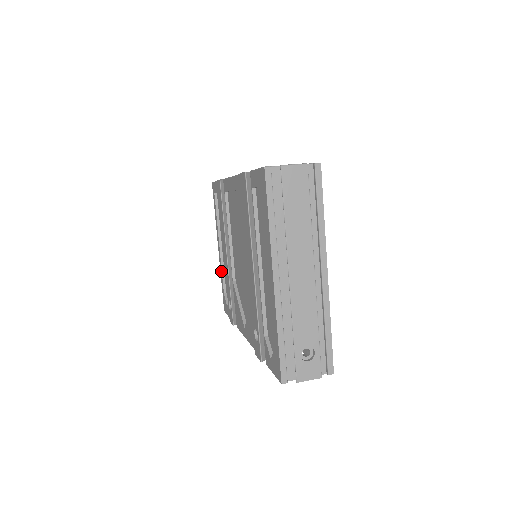
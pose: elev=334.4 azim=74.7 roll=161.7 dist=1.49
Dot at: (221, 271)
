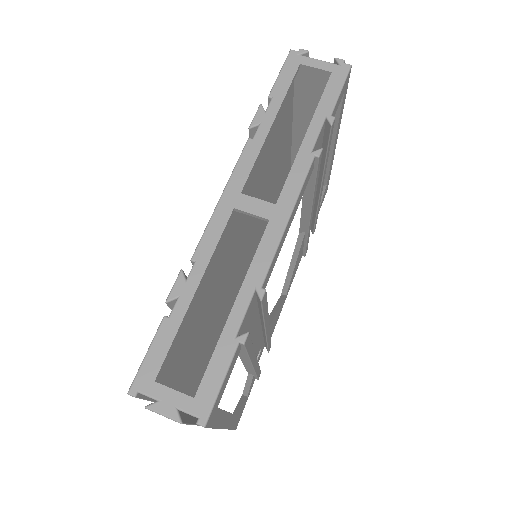
Dot at: occluded
